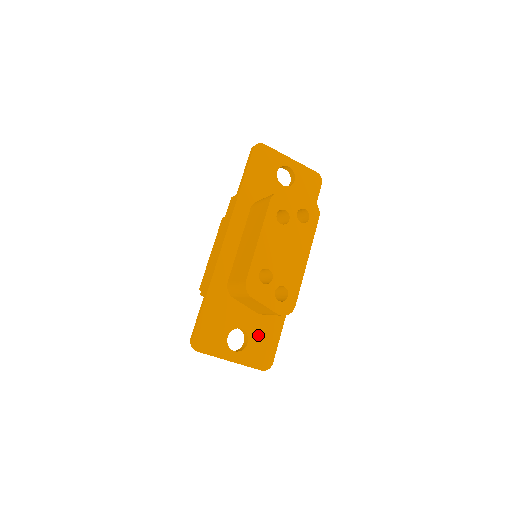
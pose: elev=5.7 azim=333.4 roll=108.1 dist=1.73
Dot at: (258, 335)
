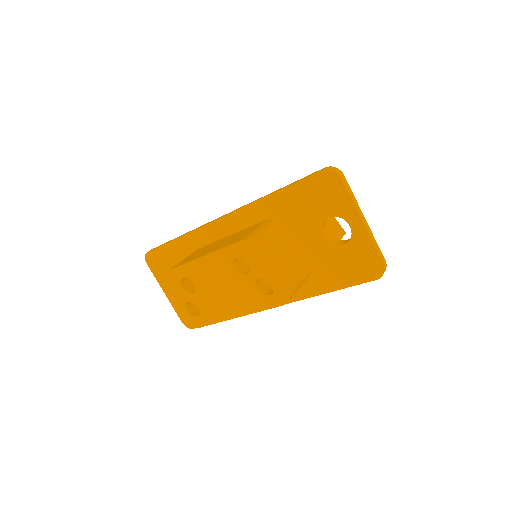
Dot at: occluded
